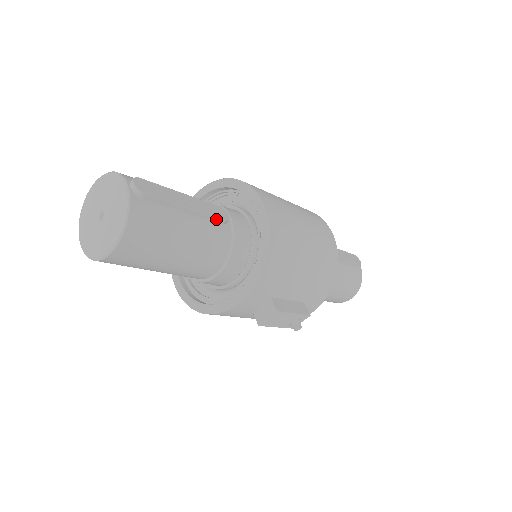
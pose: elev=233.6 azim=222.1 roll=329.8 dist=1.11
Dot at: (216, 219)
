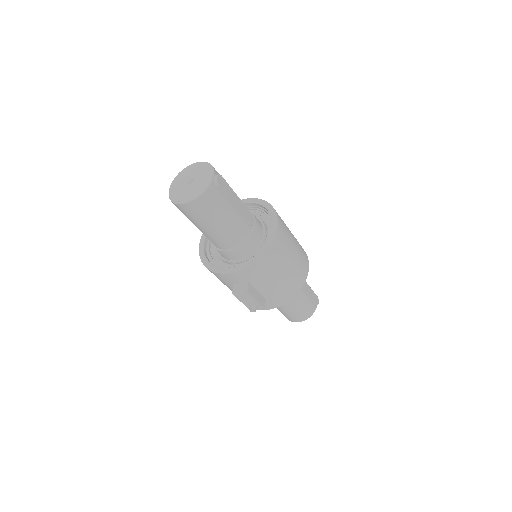
Dot at: (246, 220)
